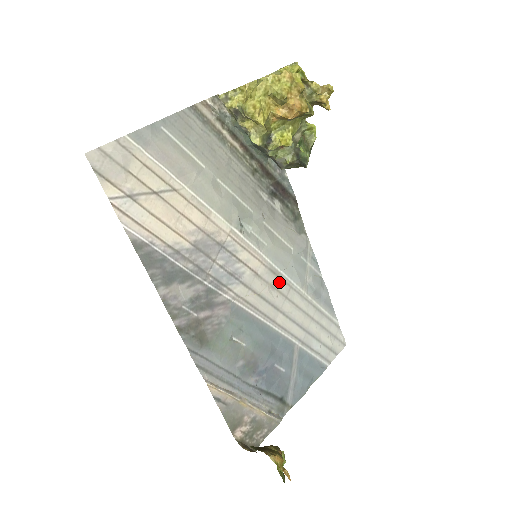
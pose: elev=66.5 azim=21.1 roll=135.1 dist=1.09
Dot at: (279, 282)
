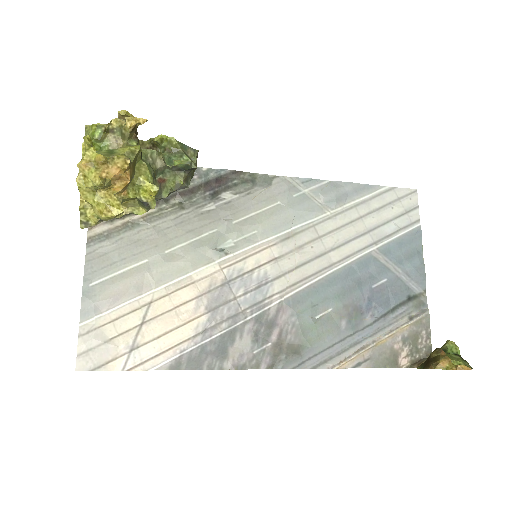
Dot at: (300, 237)
